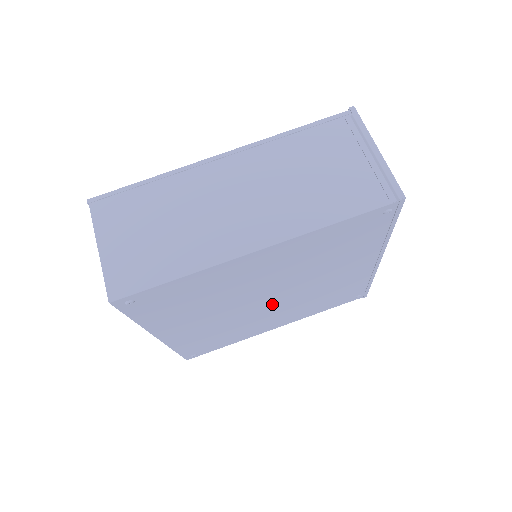
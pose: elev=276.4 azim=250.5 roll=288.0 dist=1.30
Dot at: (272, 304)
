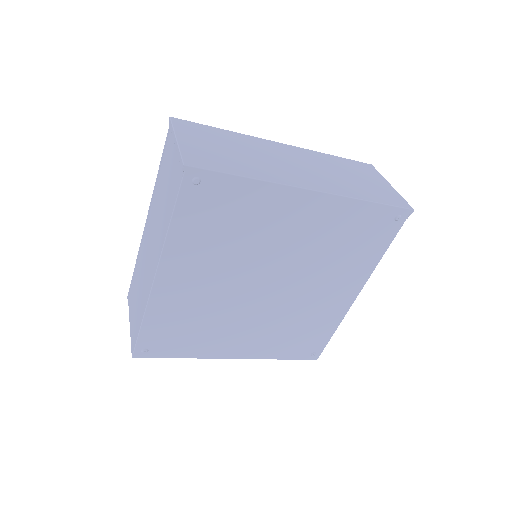
Dot at: (285, 287)
